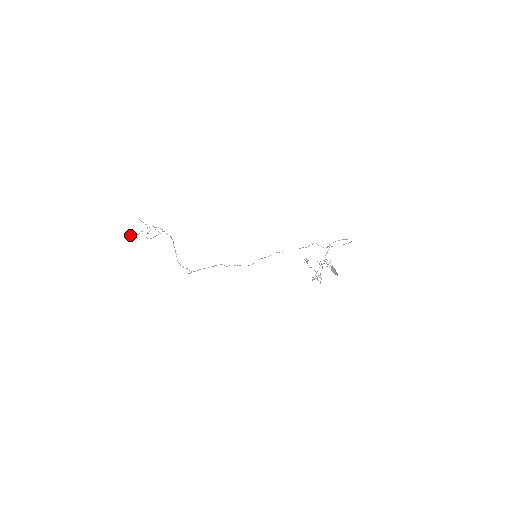
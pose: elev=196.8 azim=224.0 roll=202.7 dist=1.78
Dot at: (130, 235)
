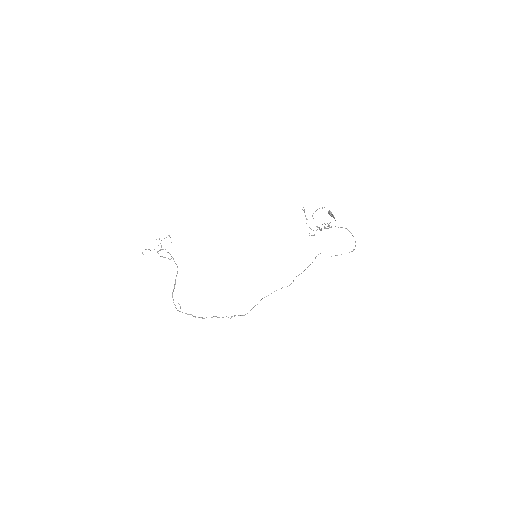
Dot at: occluded
